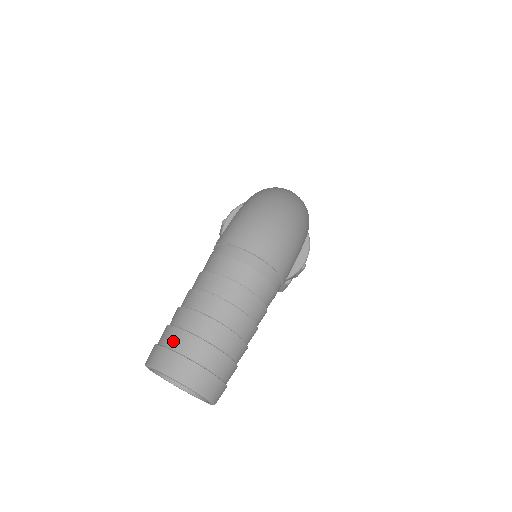
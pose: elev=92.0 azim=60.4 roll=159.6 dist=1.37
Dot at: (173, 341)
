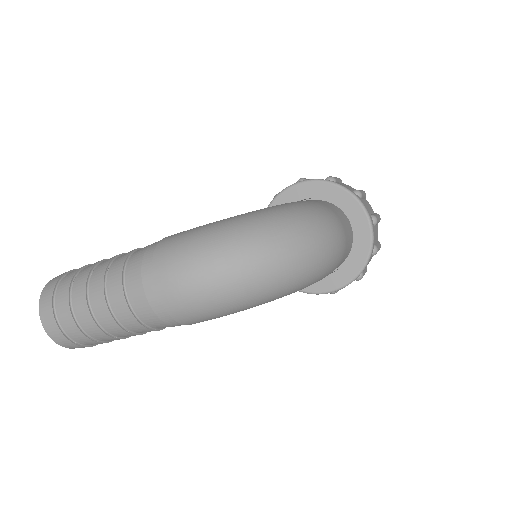
Dot at: (61, 288)
